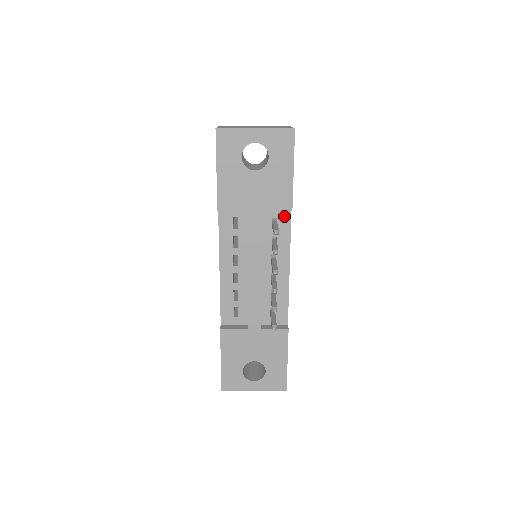
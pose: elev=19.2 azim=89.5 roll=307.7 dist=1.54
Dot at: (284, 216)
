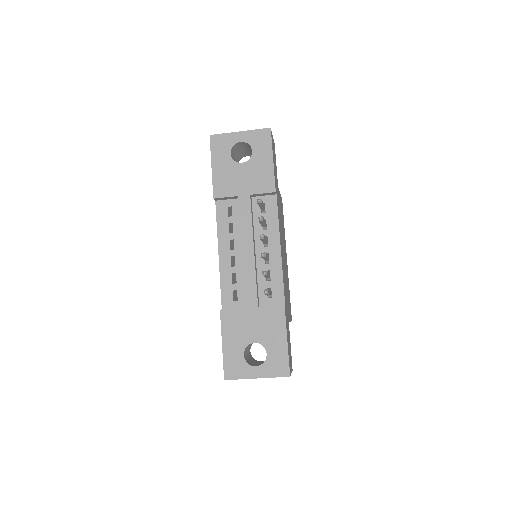
Dot at: (271, 201)
